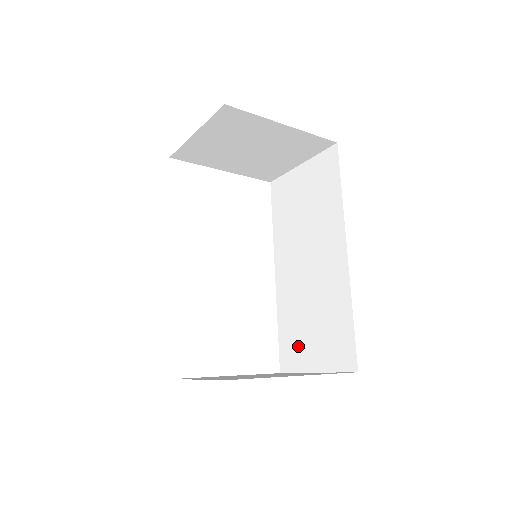
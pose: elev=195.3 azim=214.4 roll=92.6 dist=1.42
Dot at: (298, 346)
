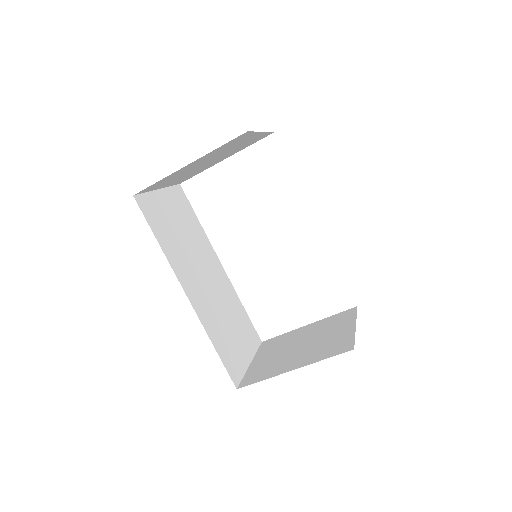
Dot at: occluded
